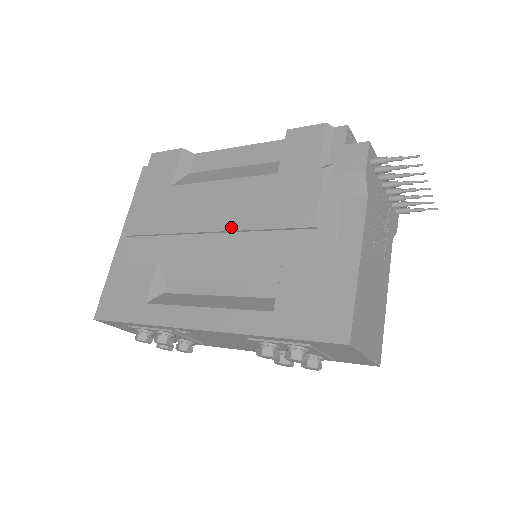
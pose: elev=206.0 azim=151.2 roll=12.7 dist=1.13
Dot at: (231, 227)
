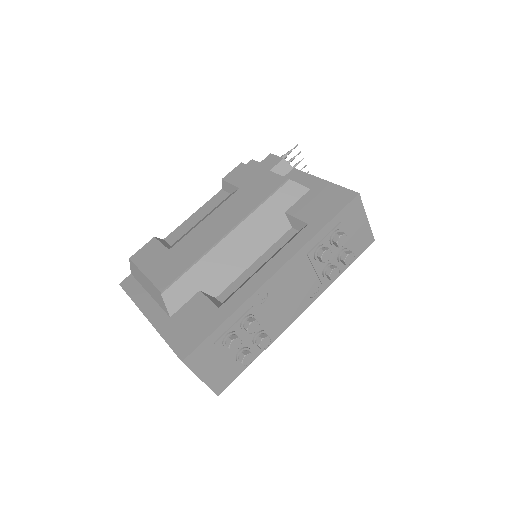
Dot at: (241, 218)
